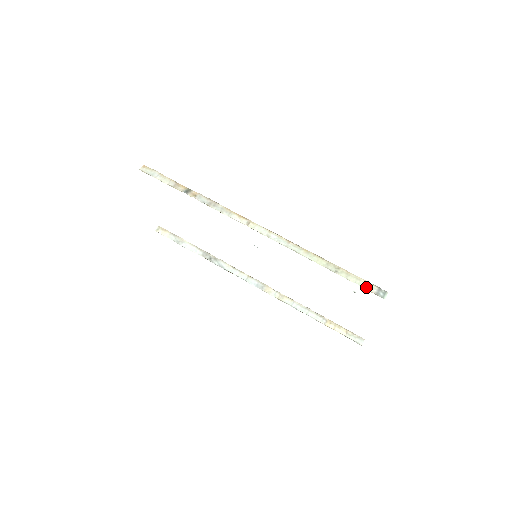
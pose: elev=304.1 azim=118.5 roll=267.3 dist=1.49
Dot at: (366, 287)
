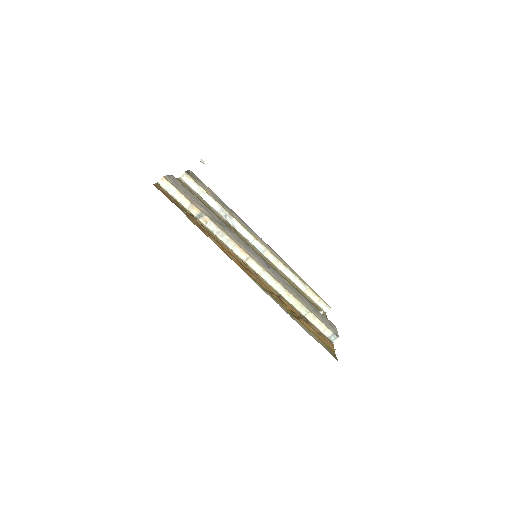
Dot at: (323, 331)
